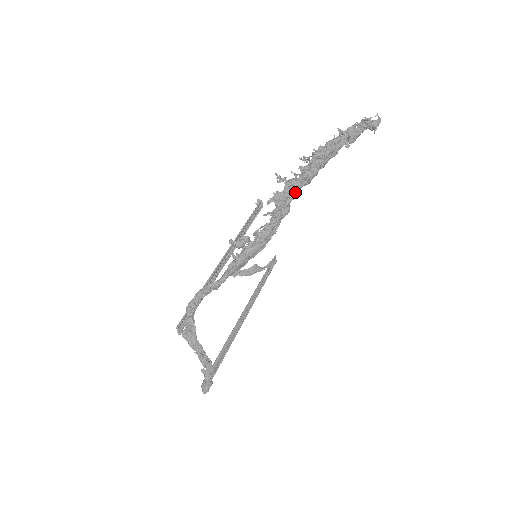
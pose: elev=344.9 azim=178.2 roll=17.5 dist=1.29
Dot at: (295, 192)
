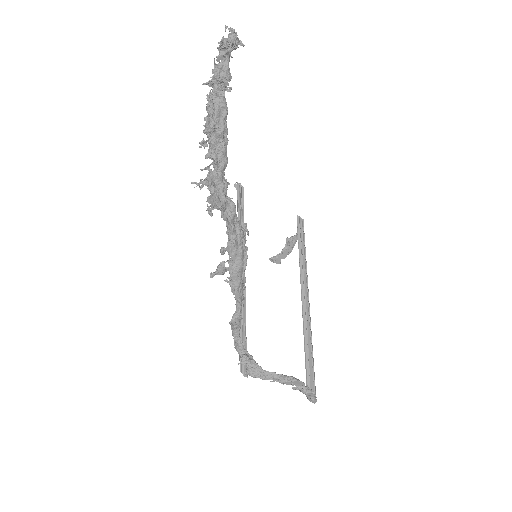
Dot at: (220, 185)
